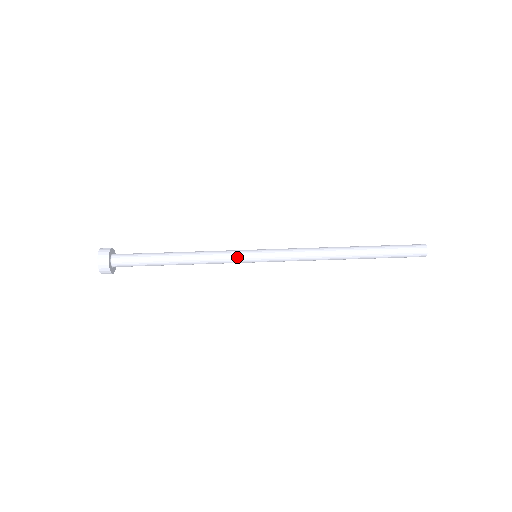
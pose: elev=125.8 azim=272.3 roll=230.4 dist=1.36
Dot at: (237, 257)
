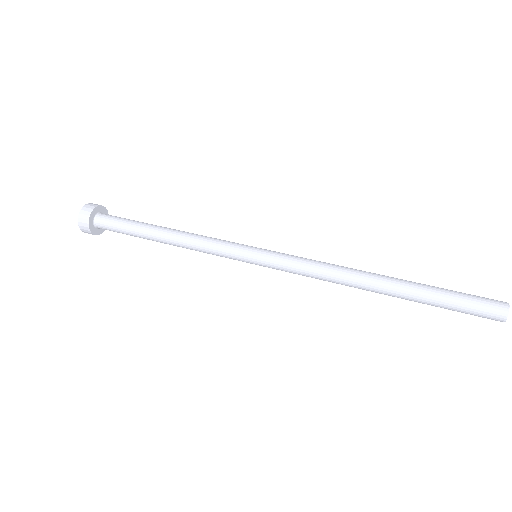
Dot at: (230, 249)
